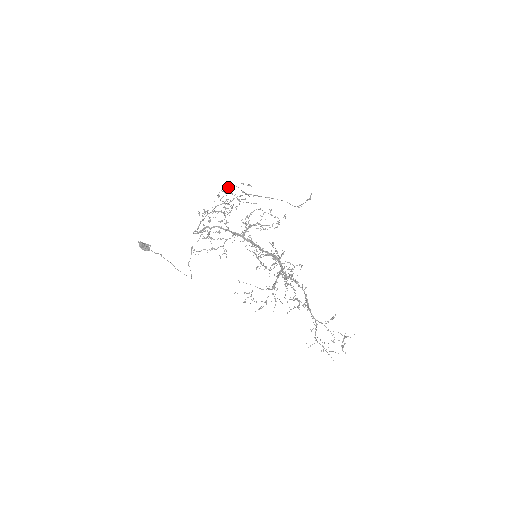
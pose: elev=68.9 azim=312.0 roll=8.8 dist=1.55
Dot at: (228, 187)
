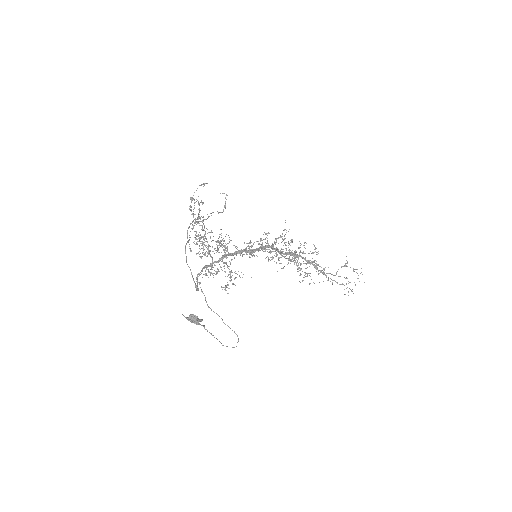
Dot at: (192, 200)
